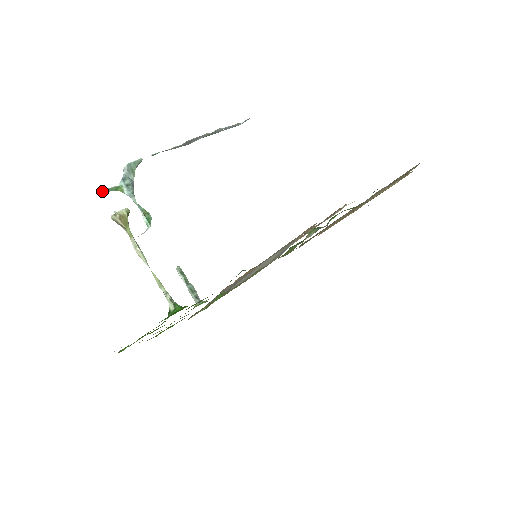
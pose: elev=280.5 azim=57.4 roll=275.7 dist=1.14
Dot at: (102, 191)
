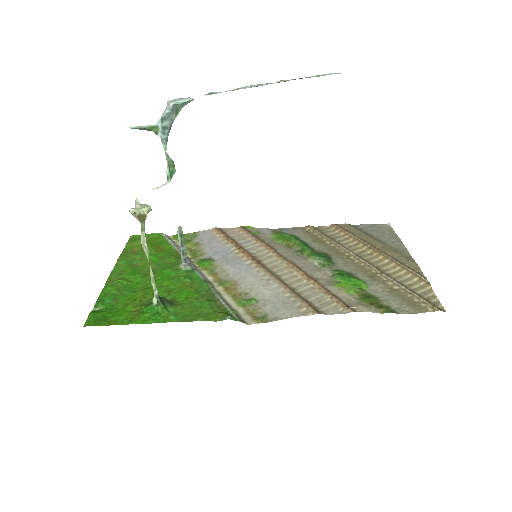
Dot at: (133, 128)
